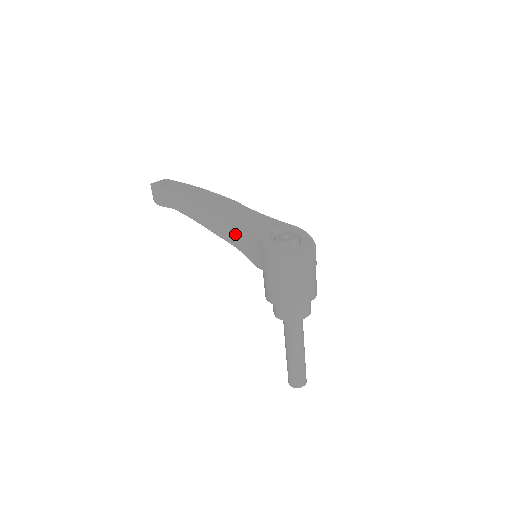
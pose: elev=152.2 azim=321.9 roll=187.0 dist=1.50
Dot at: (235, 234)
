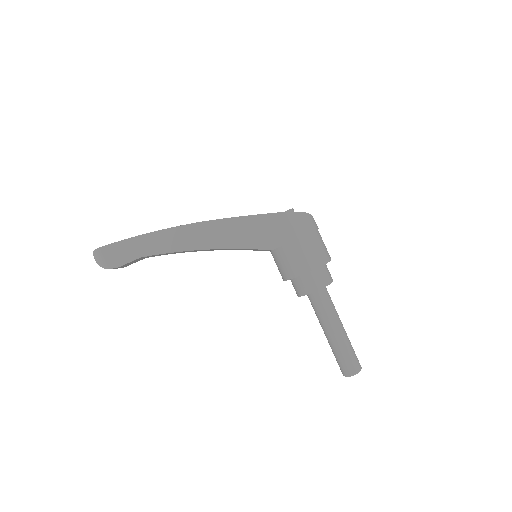
Dot at: (234, 234)
